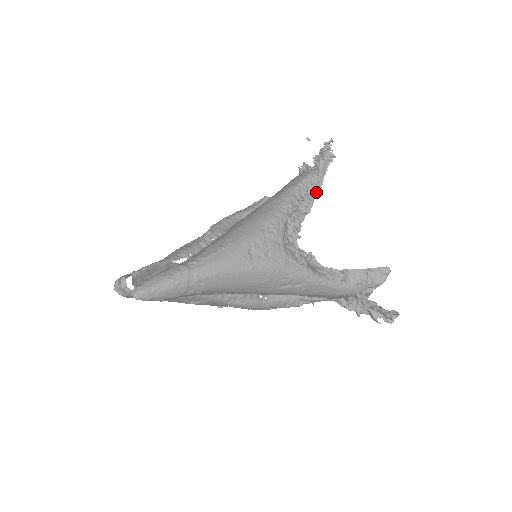
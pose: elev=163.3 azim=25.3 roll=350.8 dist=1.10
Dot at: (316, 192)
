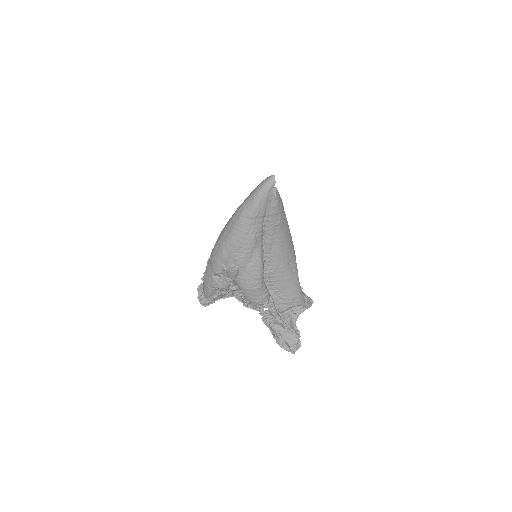
Dot at: occluded
